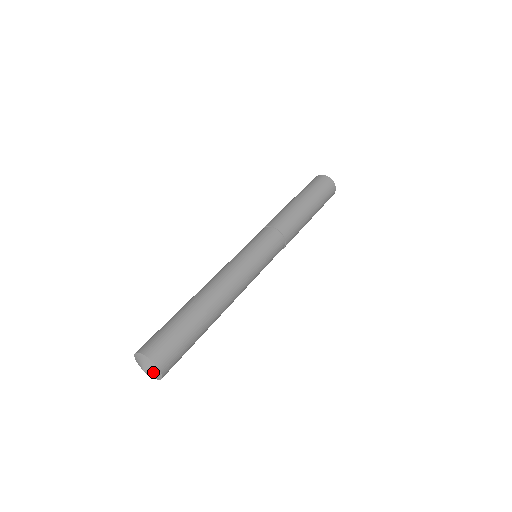
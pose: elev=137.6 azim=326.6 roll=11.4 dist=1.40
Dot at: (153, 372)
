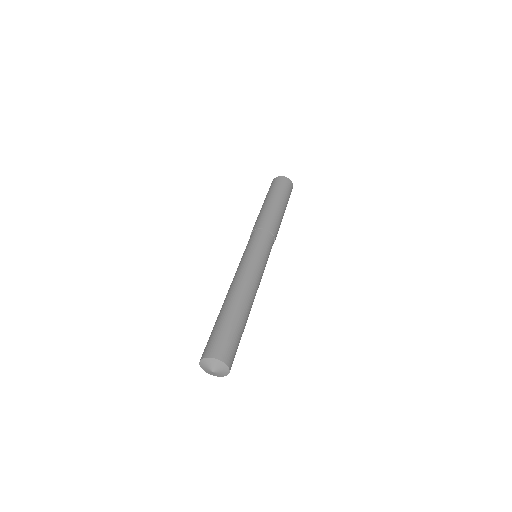
Dot at: (221, 373)
